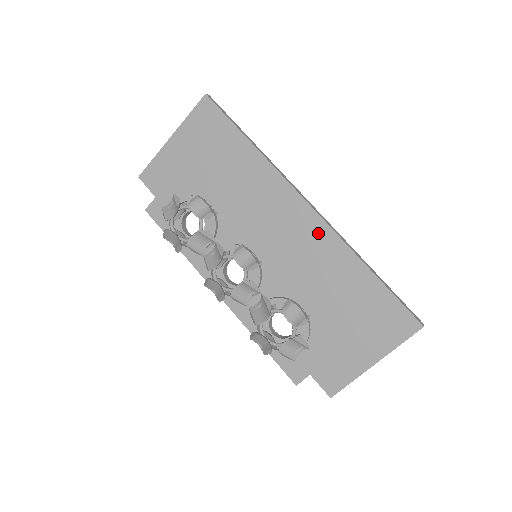
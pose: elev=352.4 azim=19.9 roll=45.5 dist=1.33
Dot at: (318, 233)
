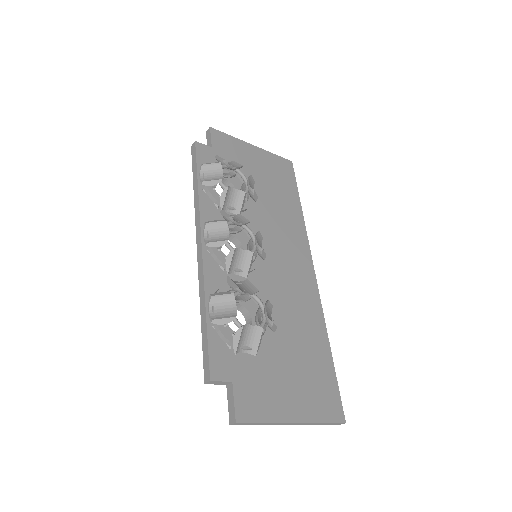
Dot at: (310, 291)
